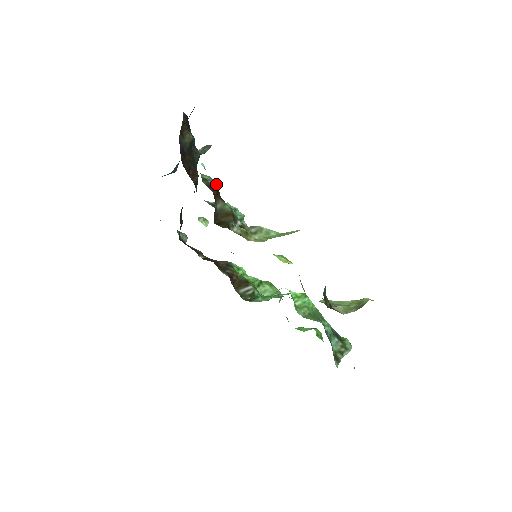
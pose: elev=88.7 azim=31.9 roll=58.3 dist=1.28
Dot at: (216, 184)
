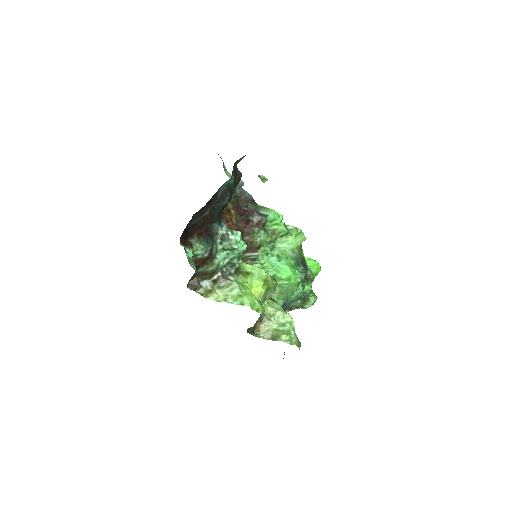
Dot at: (206, 256)
